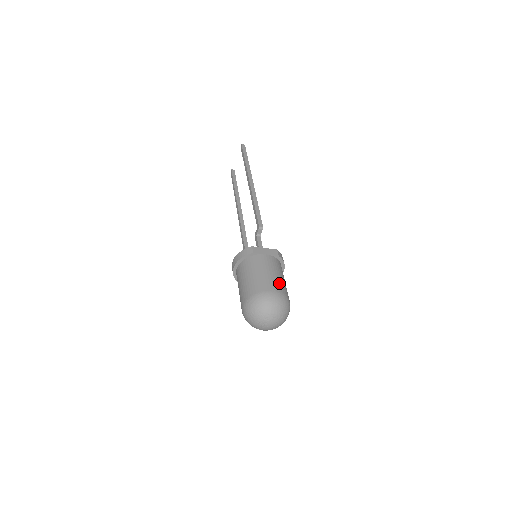
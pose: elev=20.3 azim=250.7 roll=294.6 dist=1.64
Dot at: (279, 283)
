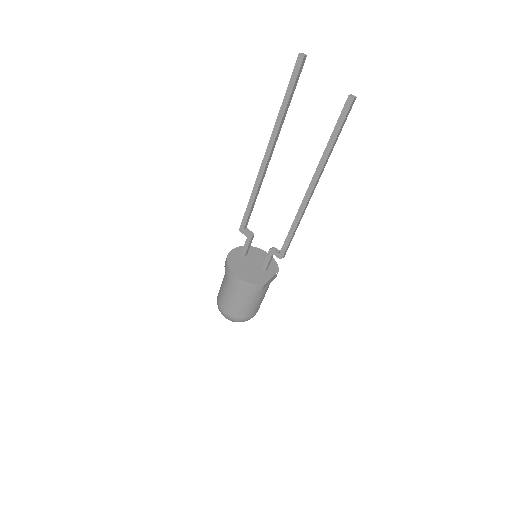
Dot at: occluded
